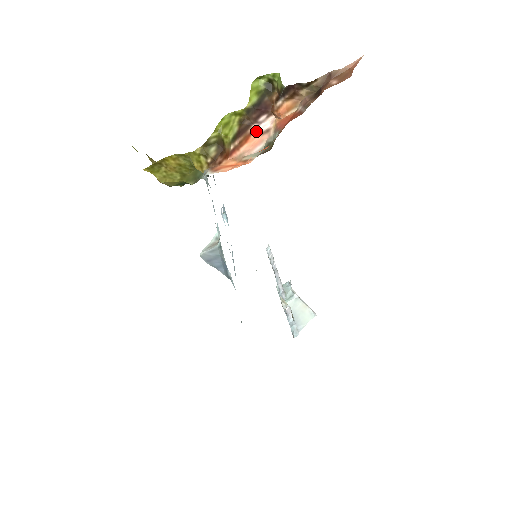
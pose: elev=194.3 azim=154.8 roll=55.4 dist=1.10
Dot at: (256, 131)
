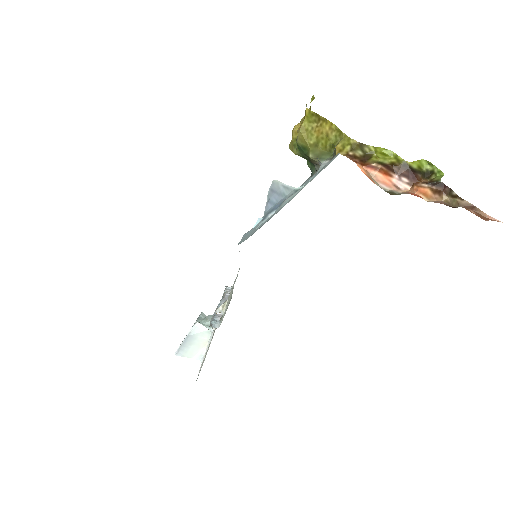
Dot at: (393, 179)
